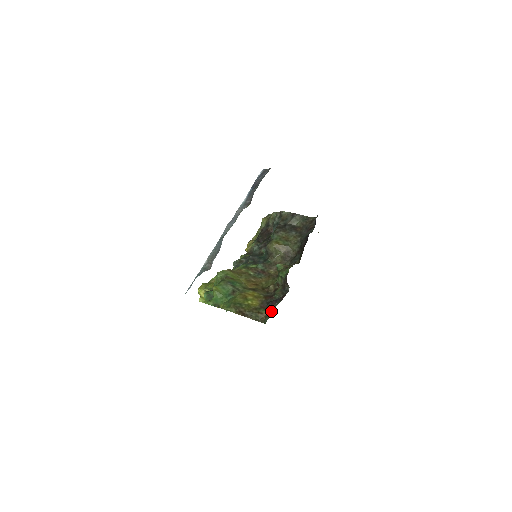
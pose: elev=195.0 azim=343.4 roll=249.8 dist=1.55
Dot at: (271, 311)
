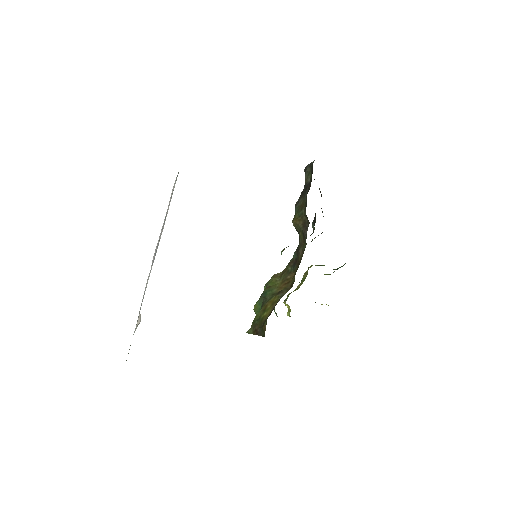
Dot at: (266, 320)
